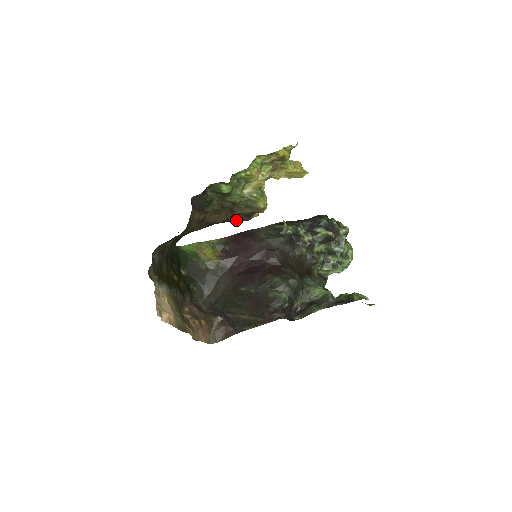
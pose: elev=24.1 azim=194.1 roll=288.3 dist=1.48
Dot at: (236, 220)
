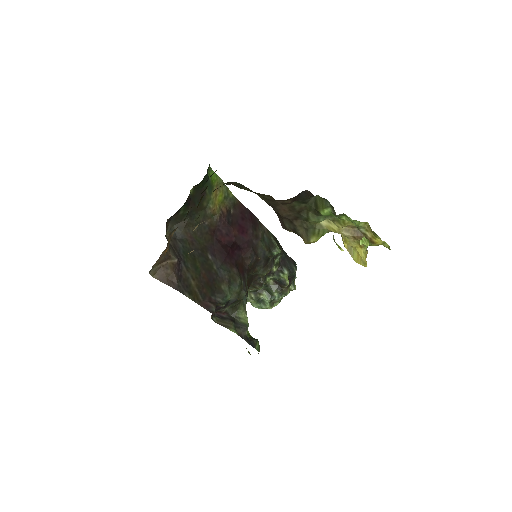
Dot at: (283, 221)
